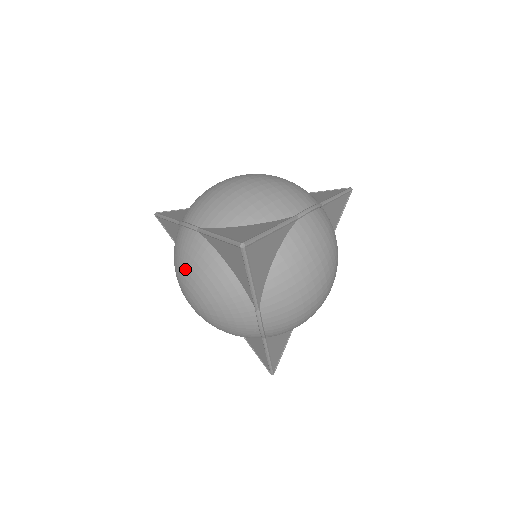
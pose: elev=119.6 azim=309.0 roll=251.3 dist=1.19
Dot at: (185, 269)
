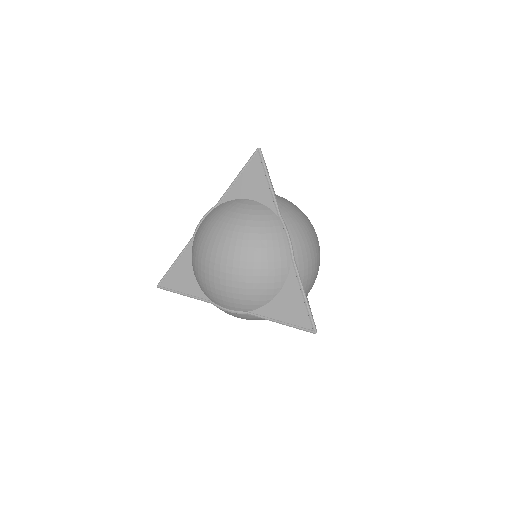
Dot at: occluded
